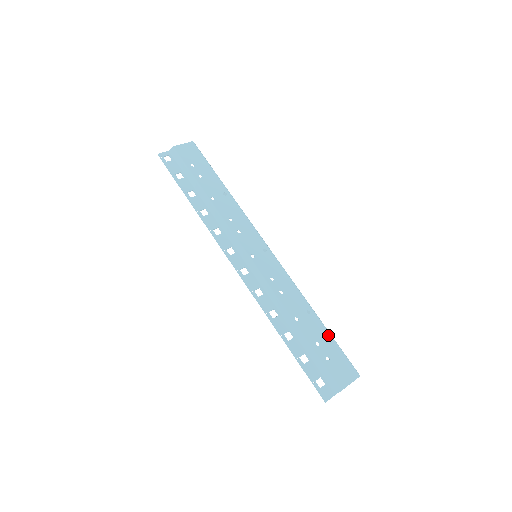
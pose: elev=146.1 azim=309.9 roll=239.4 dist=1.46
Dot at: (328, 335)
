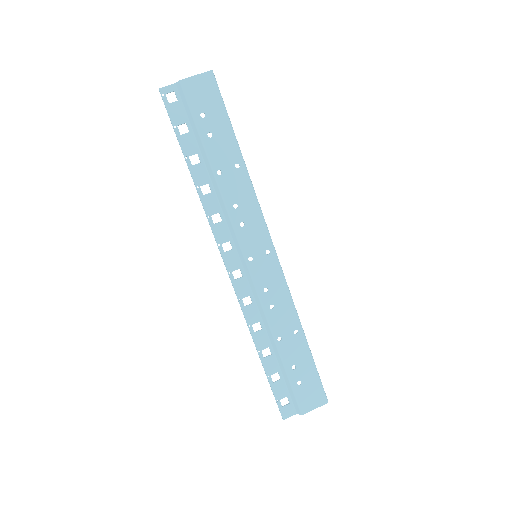
Dot at: (309, 359)
